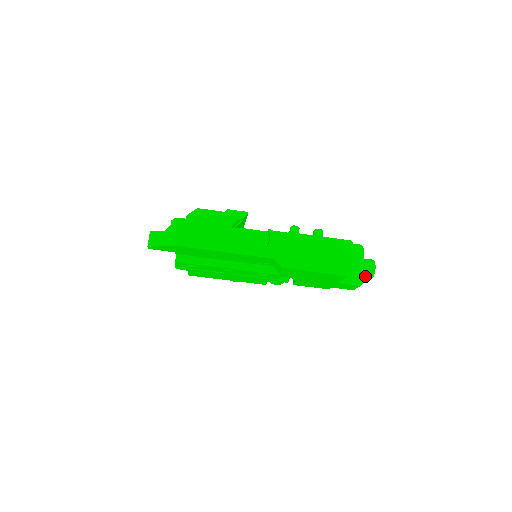
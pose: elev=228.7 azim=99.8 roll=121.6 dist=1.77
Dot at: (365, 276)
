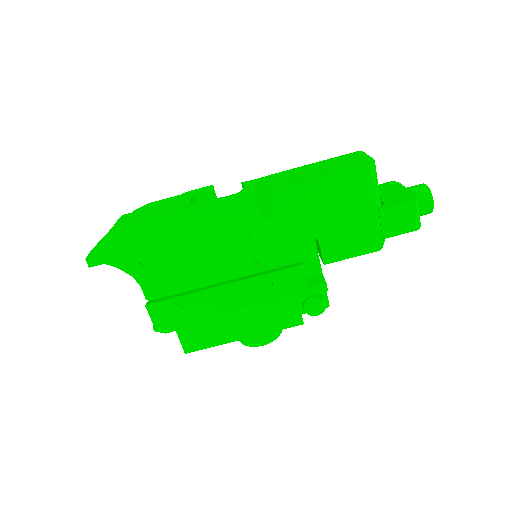
Dot at: (419, 200)
